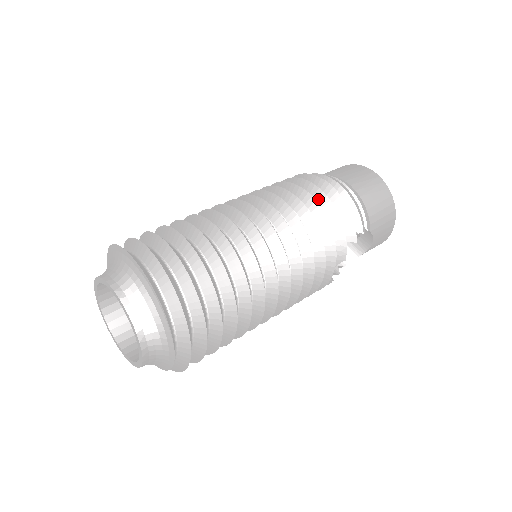
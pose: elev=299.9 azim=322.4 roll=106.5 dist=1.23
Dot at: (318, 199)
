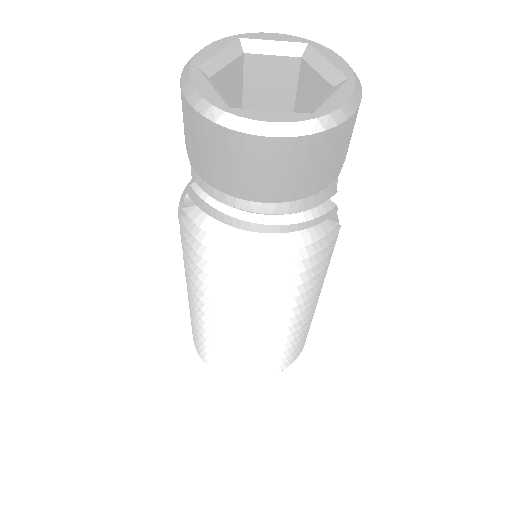
Dot at: occluded
